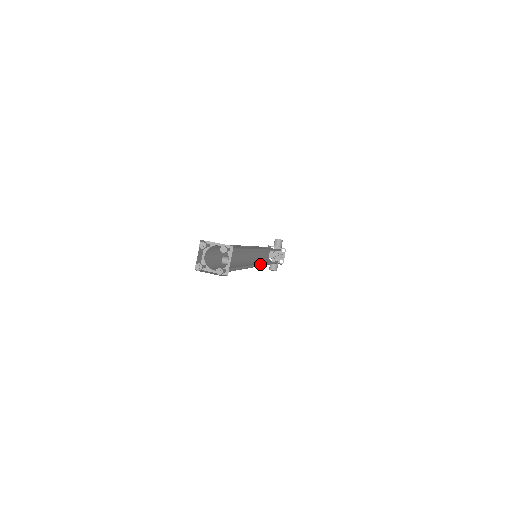
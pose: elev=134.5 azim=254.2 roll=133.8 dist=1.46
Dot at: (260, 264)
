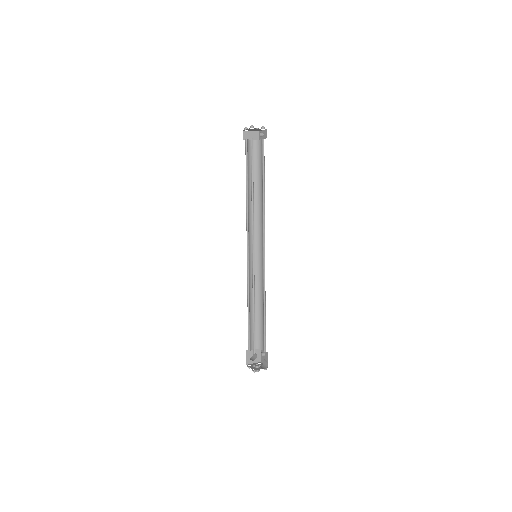
Dot at: (263, 257)
